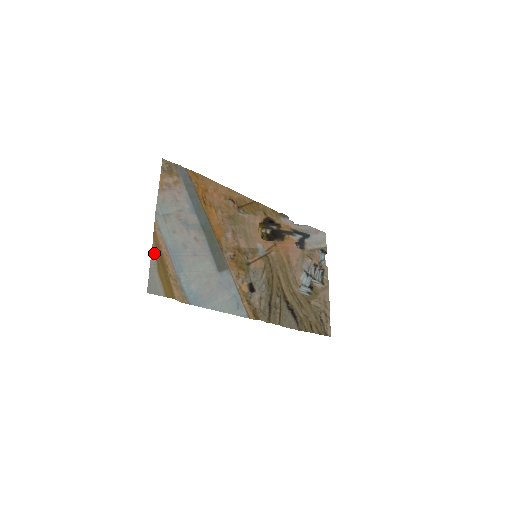
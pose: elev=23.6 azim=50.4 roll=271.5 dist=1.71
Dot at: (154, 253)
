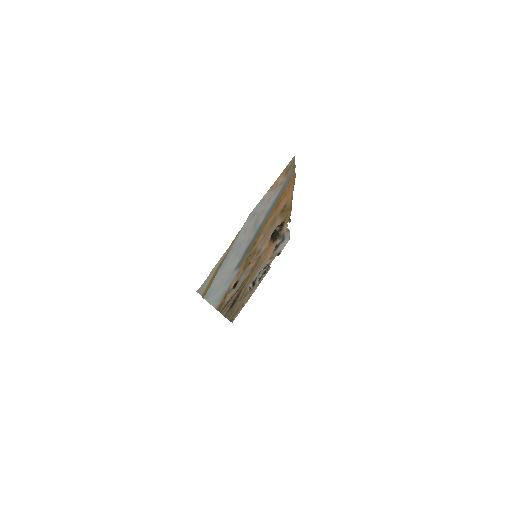
Dot at: (225, 253)
